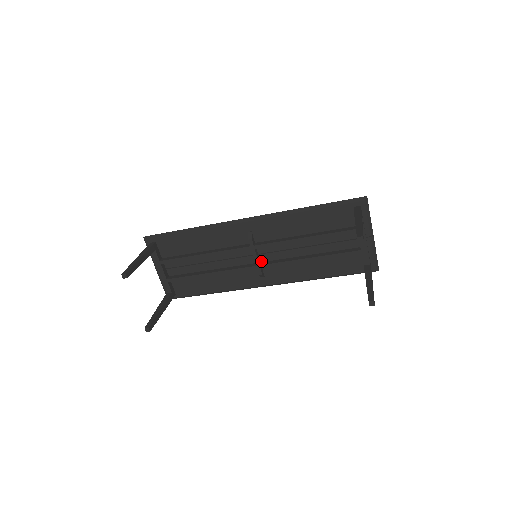
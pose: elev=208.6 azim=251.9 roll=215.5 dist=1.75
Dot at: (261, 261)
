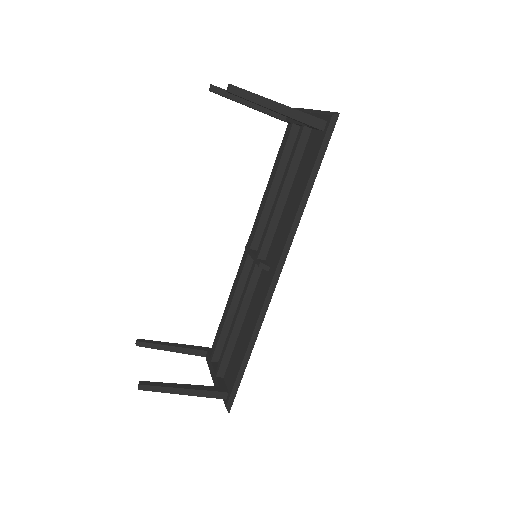
Dot at: occluded
